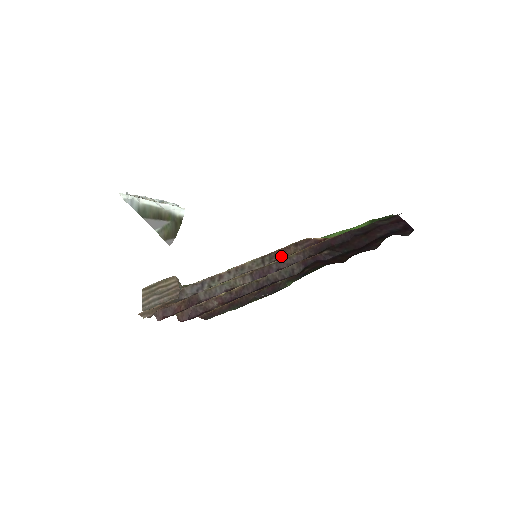
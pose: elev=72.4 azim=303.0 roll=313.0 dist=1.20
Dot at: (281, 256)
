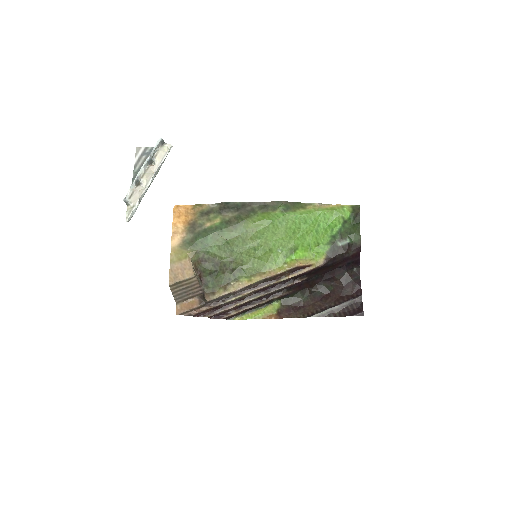
Dot at: (277, 277)
